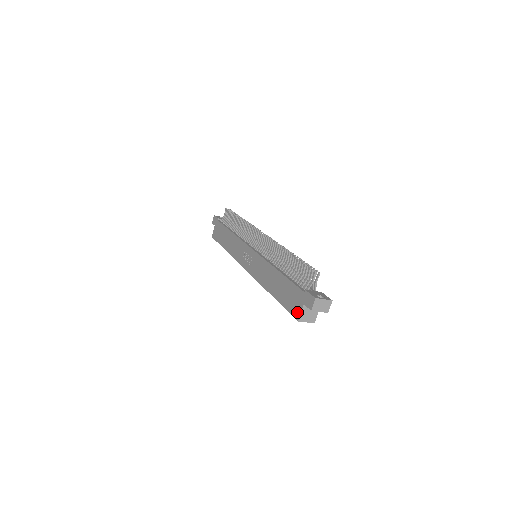
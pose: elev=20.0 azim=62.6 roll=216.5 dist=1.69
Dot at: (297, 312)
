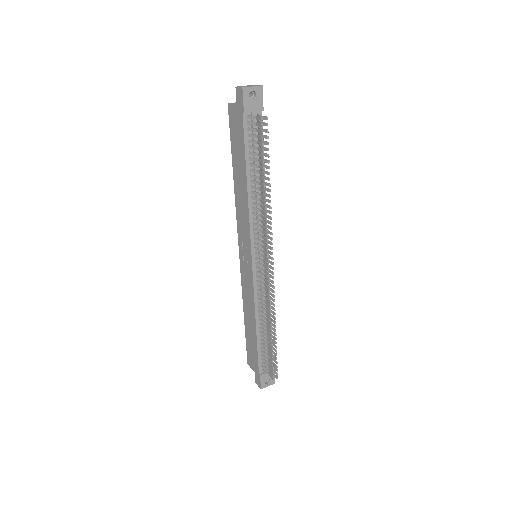
Dot at: (250, 363)
